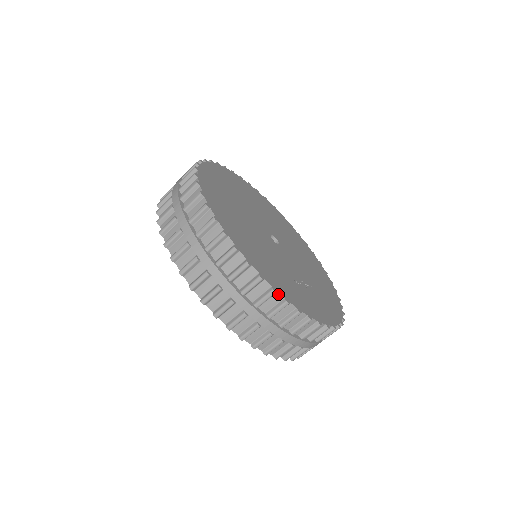
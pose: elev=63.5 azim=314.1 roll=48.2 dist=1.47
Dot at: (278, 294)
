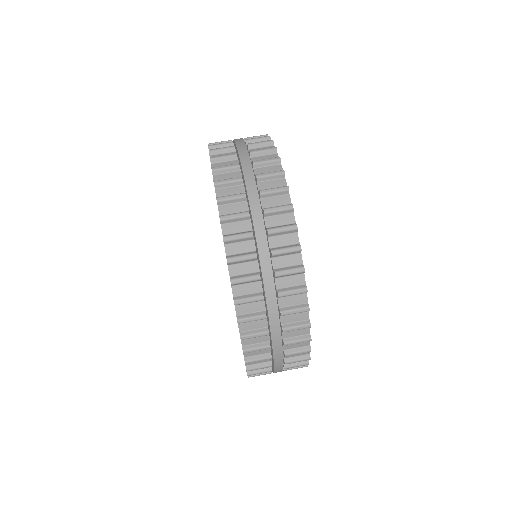
Dot at: (308, 328)
